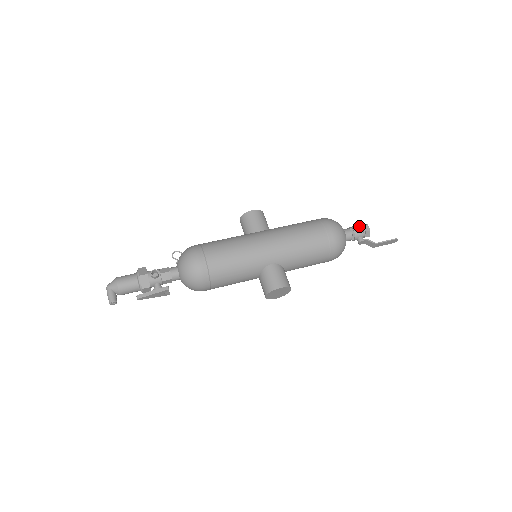
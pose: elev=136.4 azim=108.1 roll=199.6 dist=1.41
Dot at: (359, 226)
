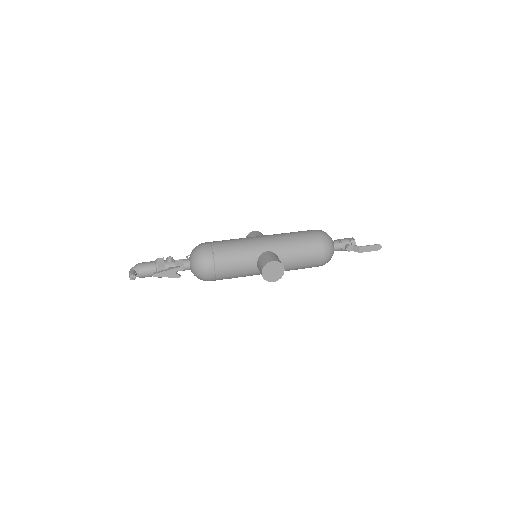
Dot at: (345, 238)
